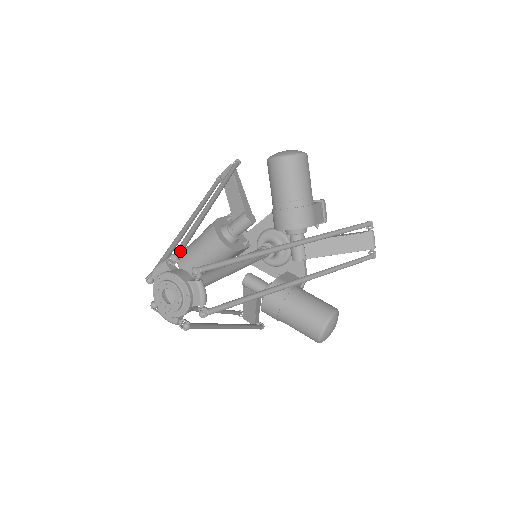
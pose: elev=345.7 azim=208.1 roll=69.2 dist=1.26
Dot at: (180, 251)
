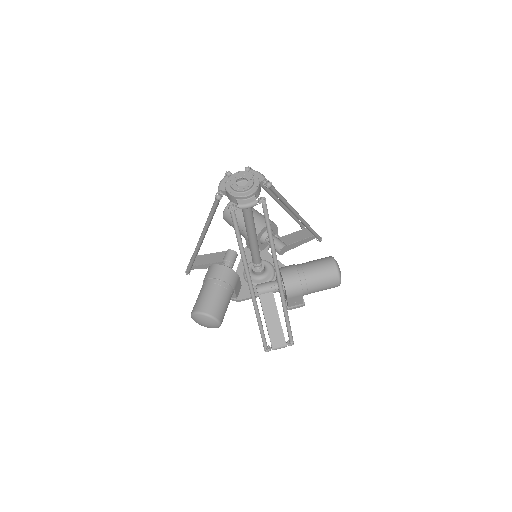
Dot at: occluded
